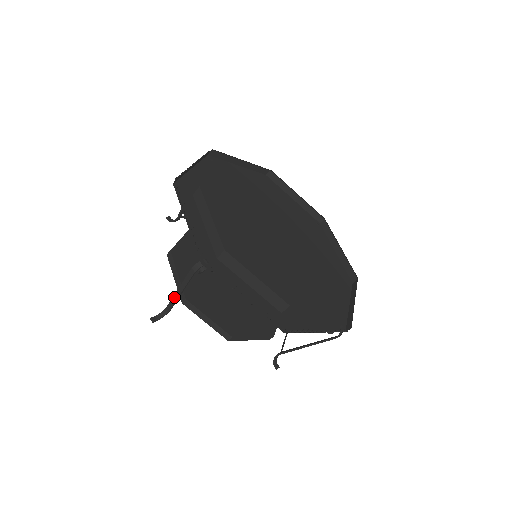
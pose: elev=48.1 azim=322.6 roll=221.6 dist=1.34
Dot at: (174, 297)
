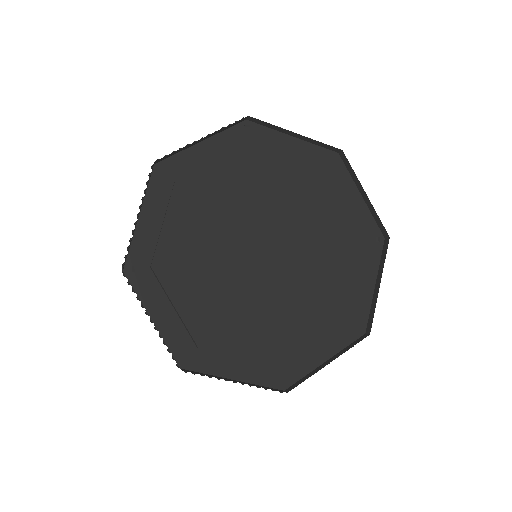
Dot at: occluded
